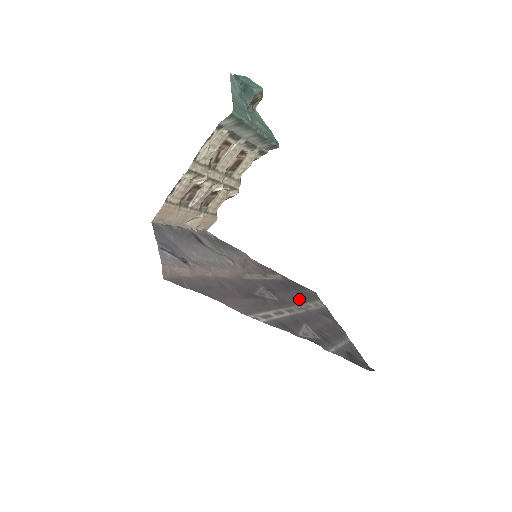
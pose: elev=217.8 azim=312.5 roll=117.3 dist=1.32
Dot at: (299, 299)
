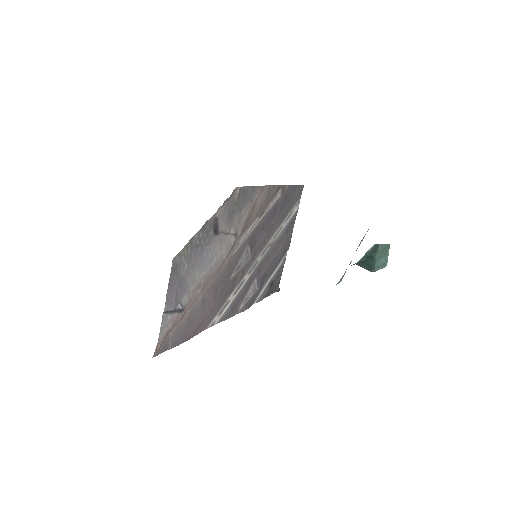
Dot at: (276, 227)
